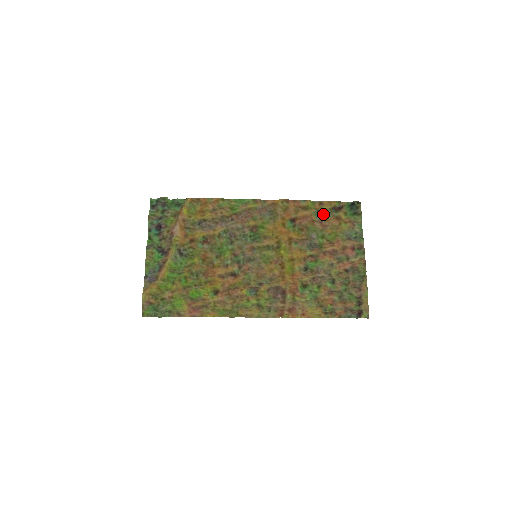
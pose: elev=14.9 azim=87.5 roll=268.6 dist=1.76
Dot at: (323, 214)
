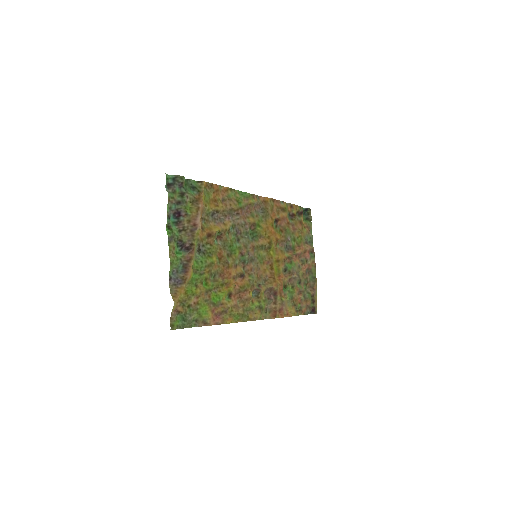
Dot at: (294, 217)
